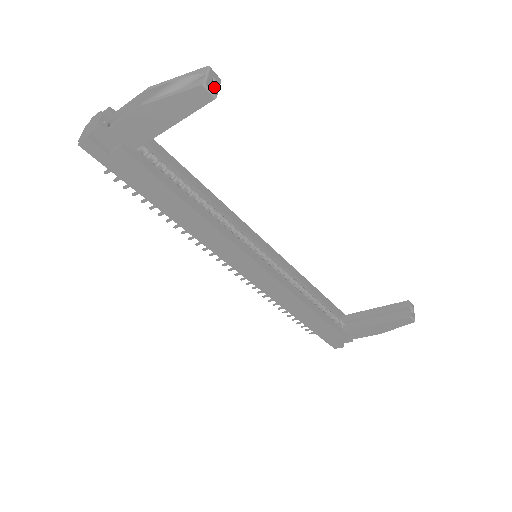
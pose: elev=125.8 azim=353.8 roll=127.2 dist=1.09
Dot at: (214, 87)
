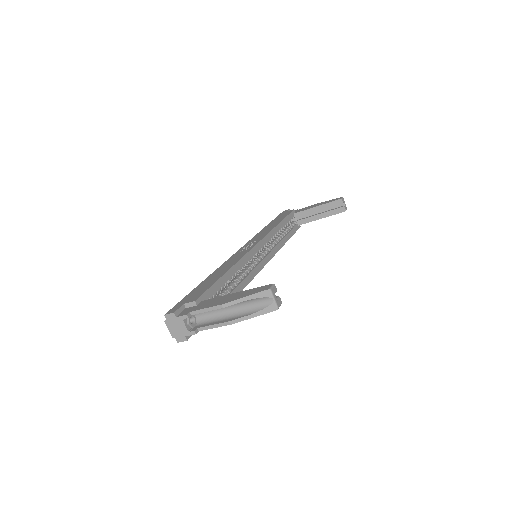
Dot at: (278, 299)
